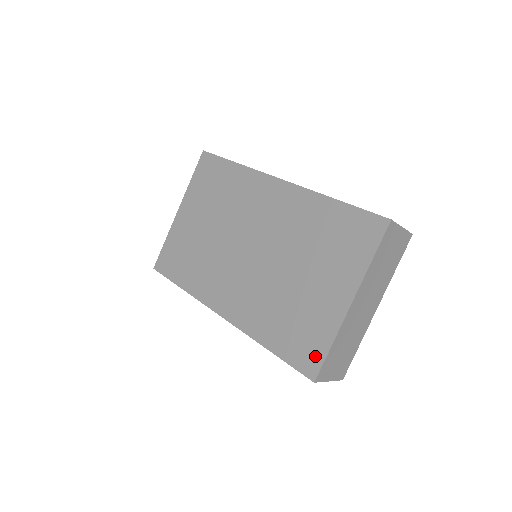
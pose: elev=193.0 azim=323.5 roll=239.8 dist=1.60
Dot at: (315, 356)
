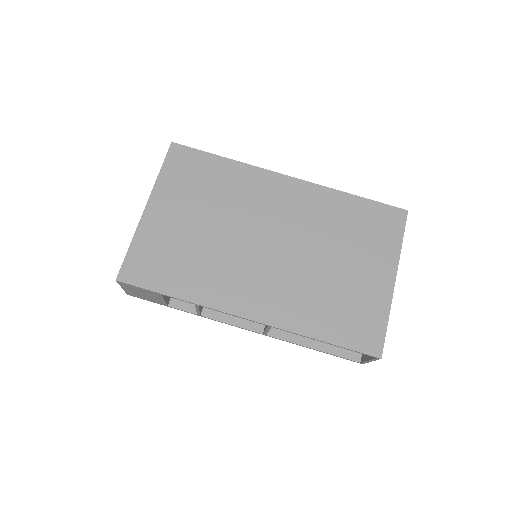
Dot at: (375, 334)
